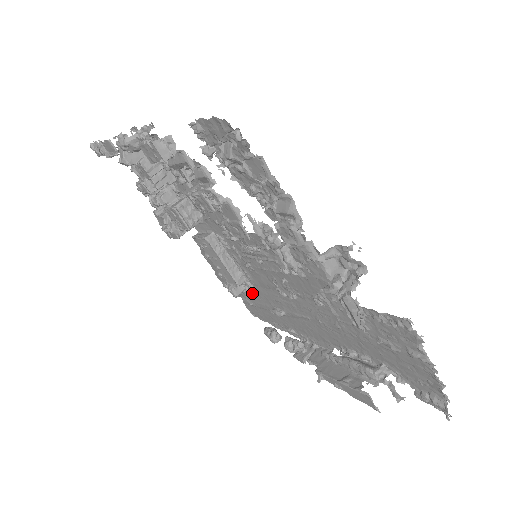
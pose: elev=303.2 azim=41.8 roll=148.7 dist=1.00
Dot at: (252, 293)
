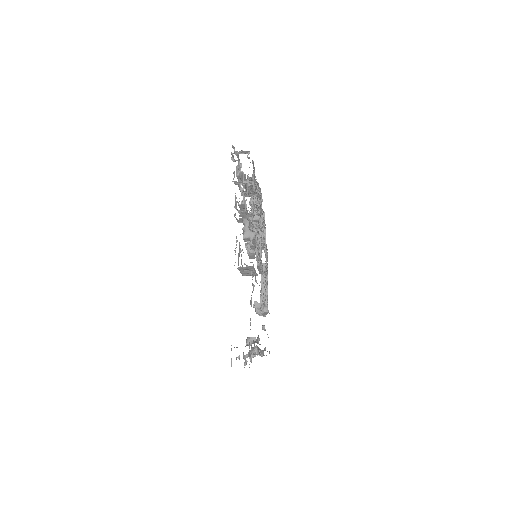
Dot at: occluded
